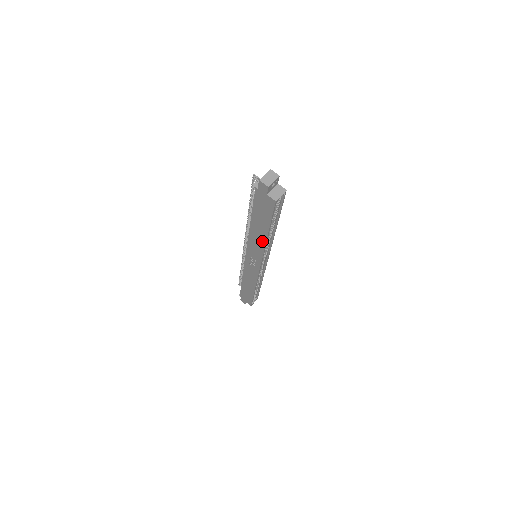
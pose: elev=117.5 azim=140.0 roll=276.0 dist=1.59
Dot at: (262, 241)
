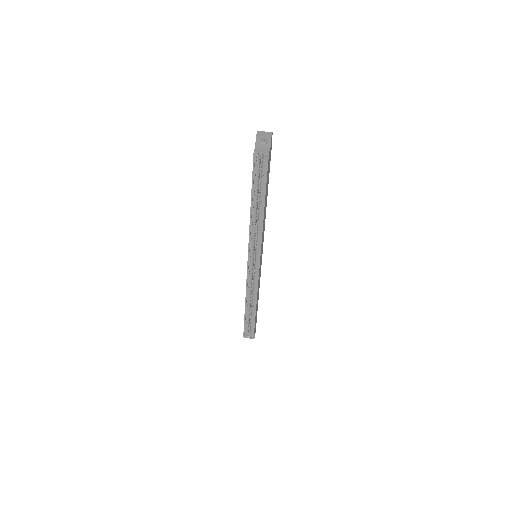
Dot at: (251, 217)
